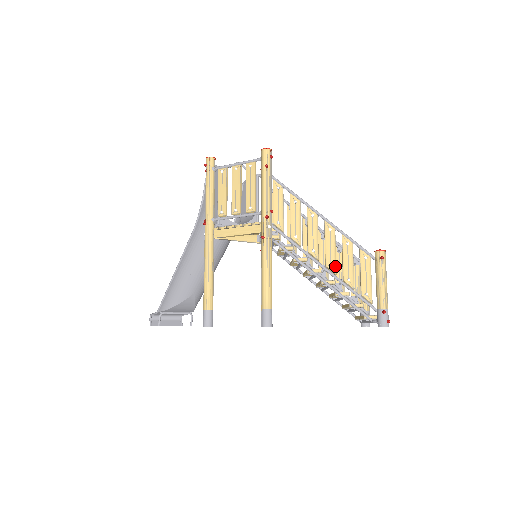
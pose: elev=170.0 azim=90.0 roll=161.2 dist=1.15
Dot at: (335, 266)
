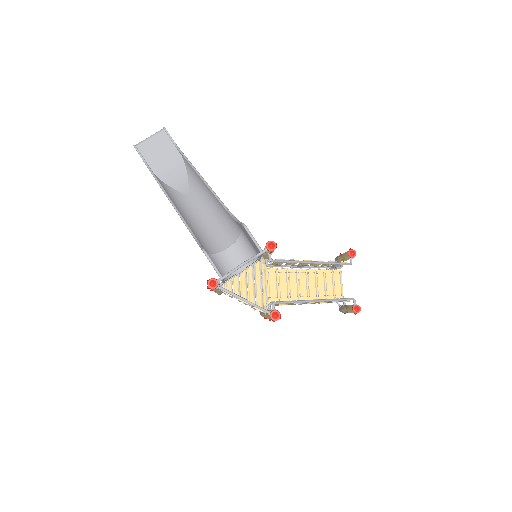
Dot at: occluded
